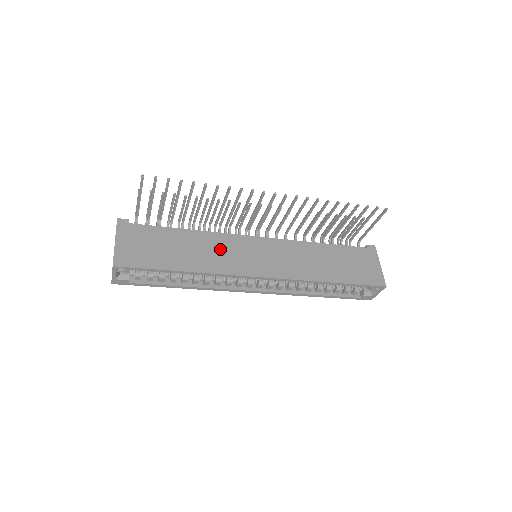
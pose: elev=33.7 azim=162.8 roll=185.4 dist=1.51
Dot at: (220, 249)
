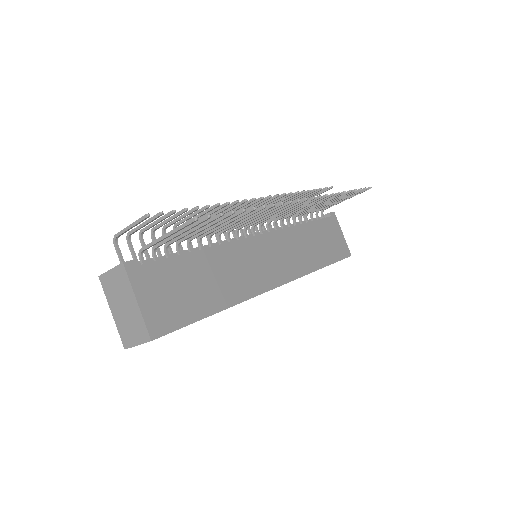
Dot at: (237, 266)
